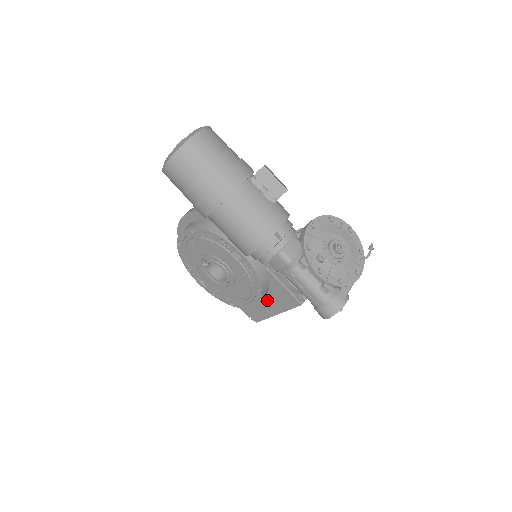
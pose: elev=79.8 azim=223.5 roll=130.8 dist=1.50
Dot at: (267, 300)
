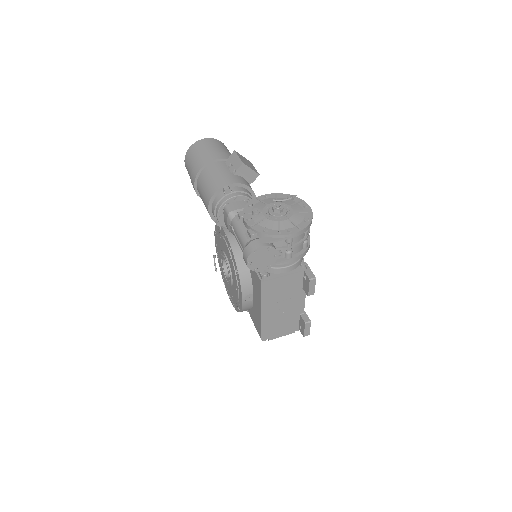
Dot at: (255, 296)
